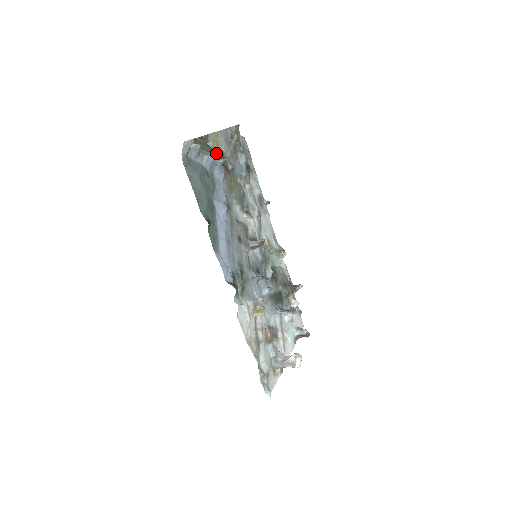
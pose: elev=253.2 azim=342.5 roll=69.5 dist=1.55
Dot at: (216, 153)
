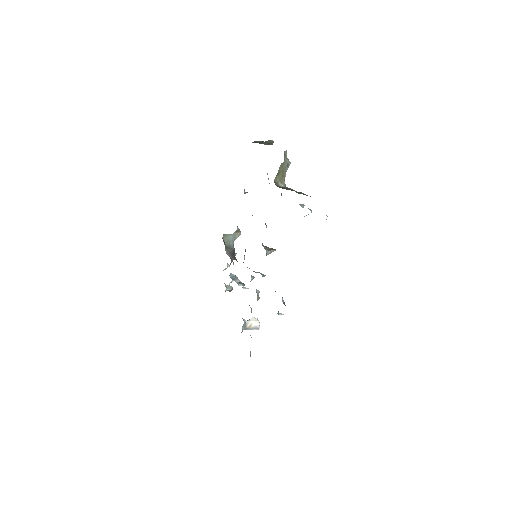
Dot at: occluded
